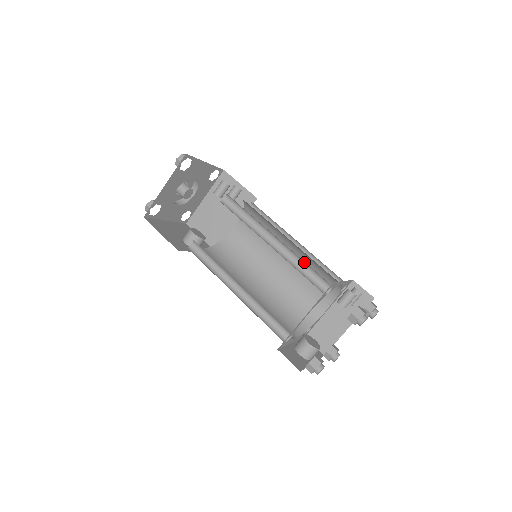
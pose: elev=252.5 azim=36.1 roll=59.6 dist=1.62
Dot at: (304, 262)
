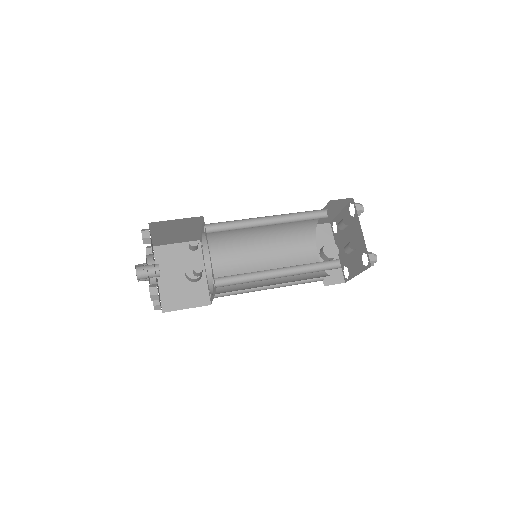
Dot at: occluded
